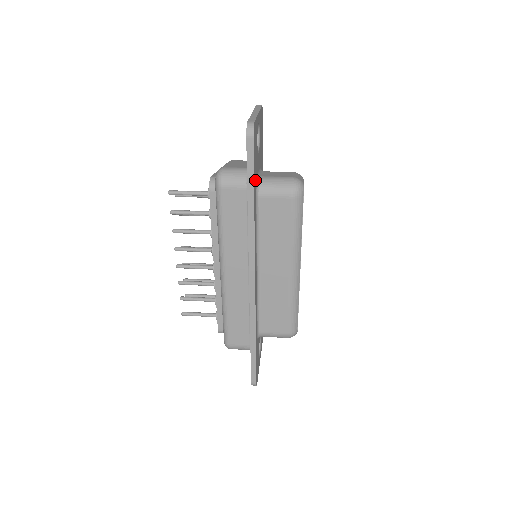
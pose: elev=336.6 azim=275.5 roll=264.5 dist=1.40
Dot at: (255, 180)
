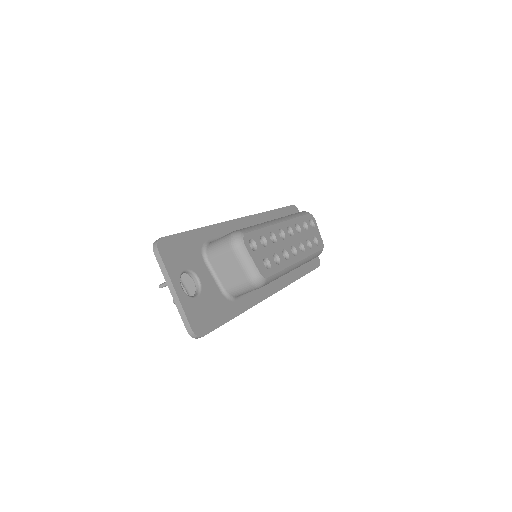
Dot at: occluded
